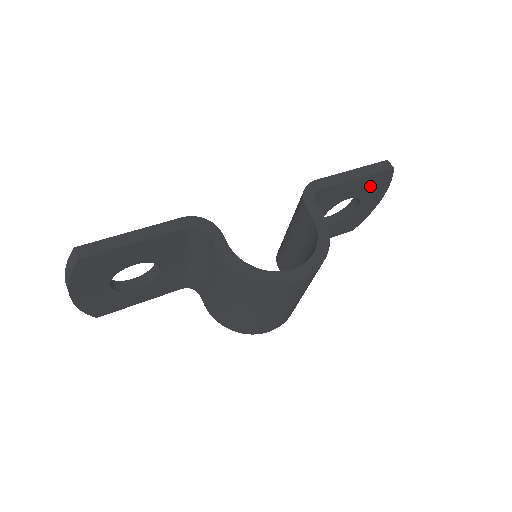
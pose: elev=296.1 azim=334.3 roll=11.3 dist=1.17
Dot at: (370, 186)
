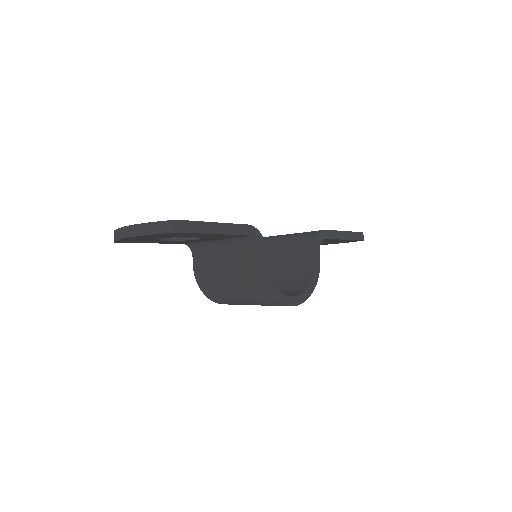
Dot at: (342, 241)
